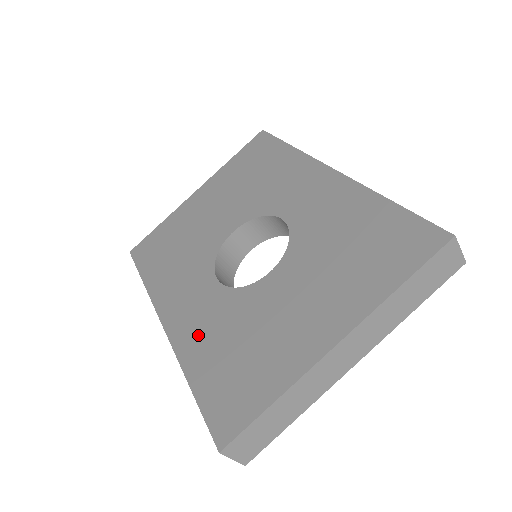
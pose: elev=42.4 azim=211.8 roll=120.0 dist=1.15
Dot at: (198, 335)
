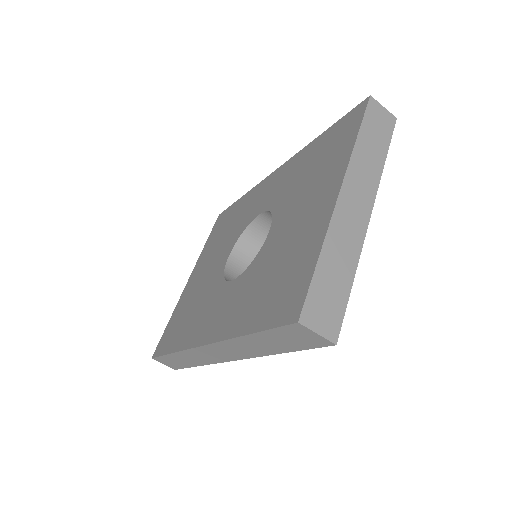
Dot at: (236, 312)
